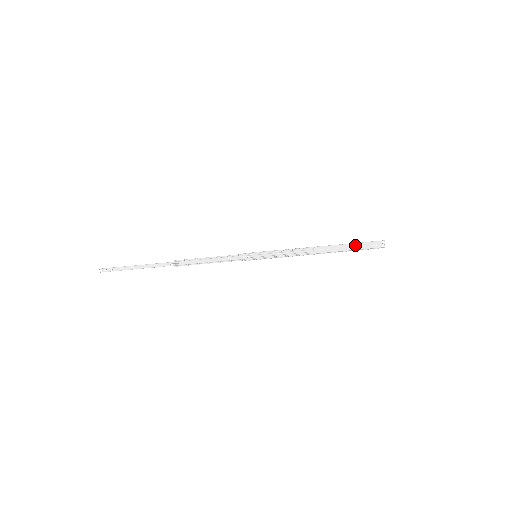
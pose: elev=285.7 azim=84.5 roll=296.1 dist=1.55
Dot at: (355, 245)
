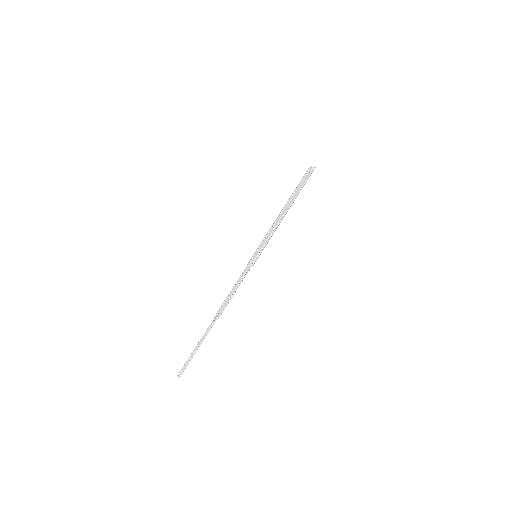
Dot at: (300, 187)
